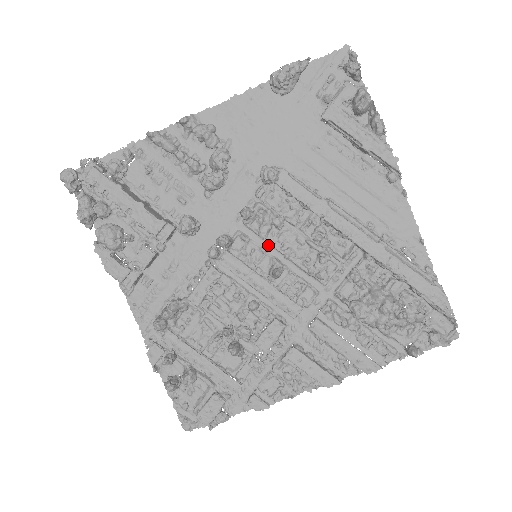
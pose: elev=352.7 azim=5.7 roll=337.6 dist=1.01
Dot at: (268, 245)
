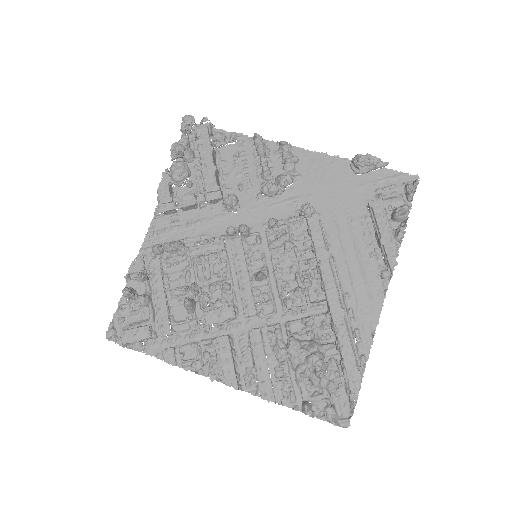
Dot at: (270, 256)
